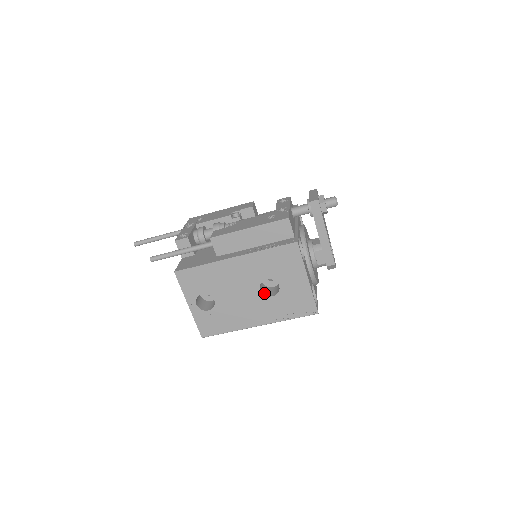
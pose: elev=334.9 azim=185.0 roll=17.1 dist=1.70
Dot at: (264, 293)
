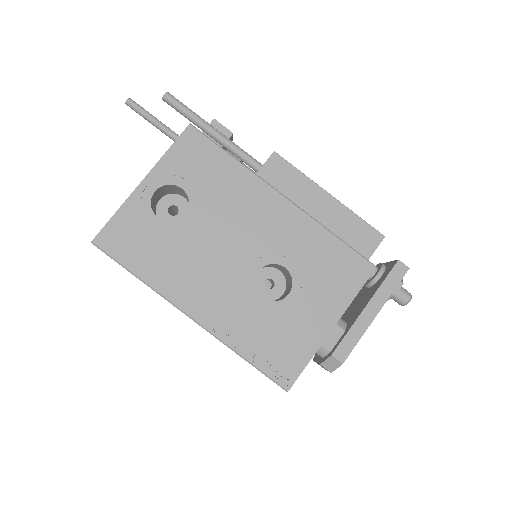
Dot at: occluded
